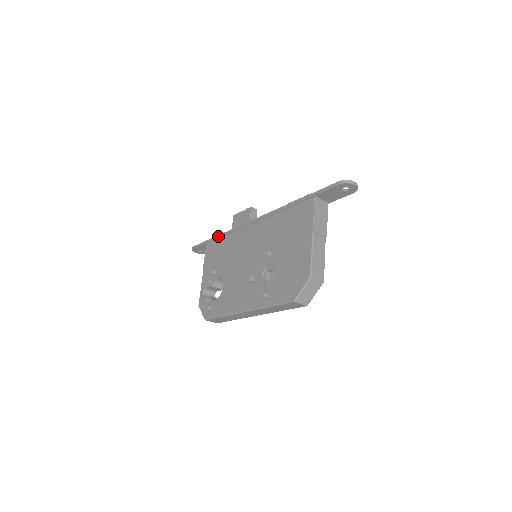
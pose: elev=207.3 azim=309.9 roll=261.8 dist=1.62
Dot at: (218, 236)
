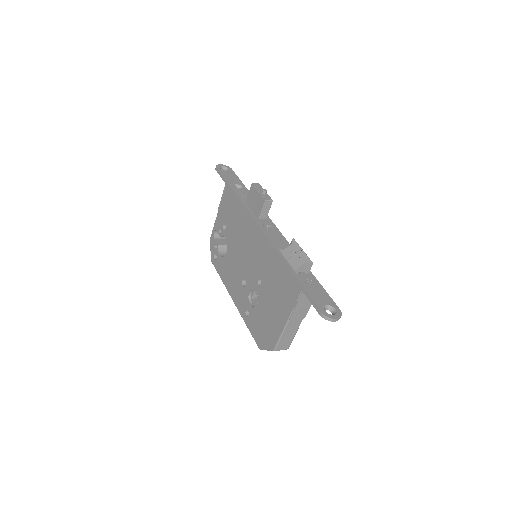
Dot at: (234, 194)
